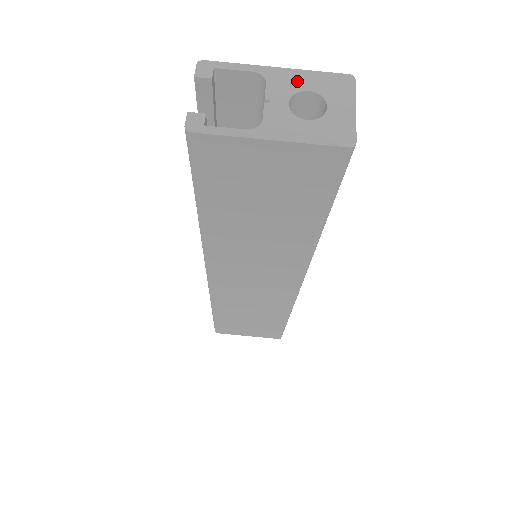
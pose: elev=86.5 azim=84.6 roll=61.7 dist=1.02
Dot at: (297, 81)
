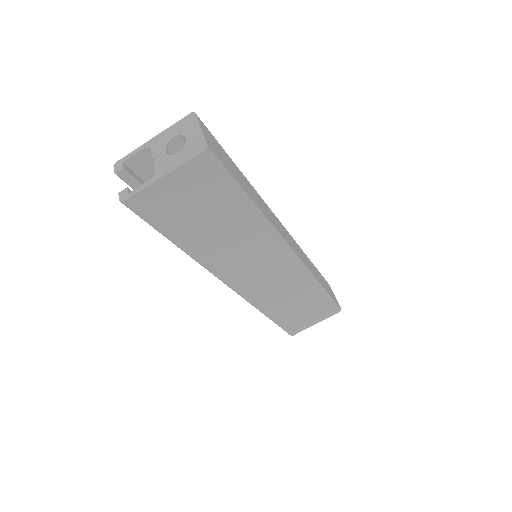
Dot at: (166, 137)
